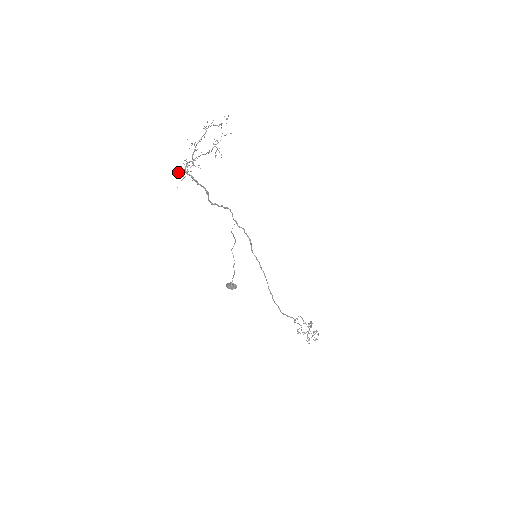
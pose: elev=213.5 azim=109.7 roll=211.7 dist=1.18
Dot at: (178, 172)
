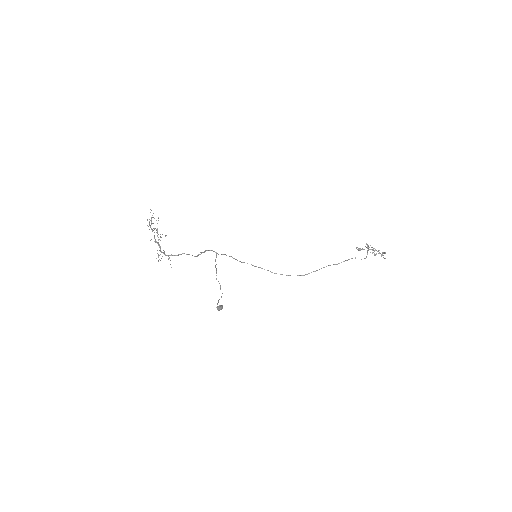
Dot at: occluded
